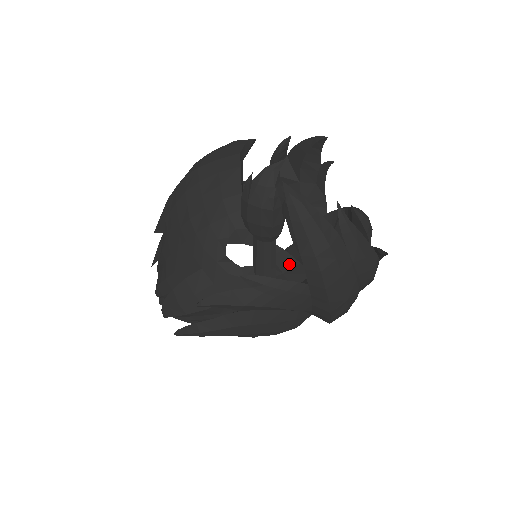
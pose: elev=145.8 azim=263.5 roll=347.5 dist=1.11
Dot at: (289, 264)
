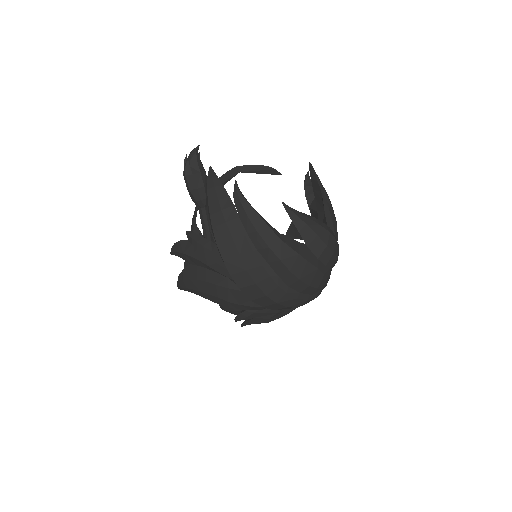
Dot at: occluded
